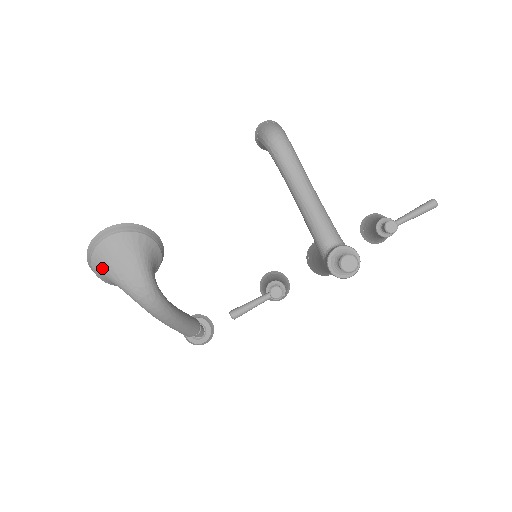
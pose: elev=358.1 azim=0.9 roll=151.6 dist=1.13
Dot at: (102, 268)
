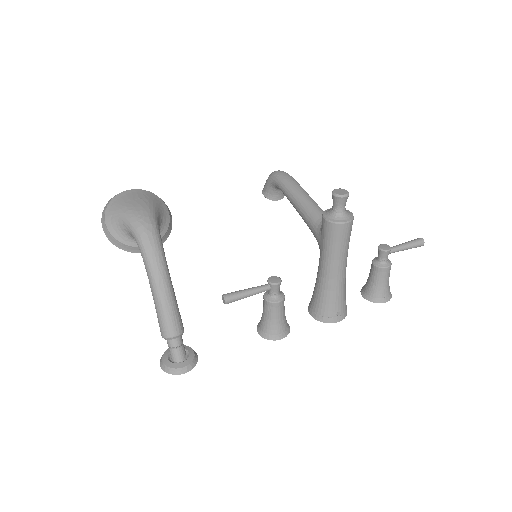
Dot at: (115, 207)
